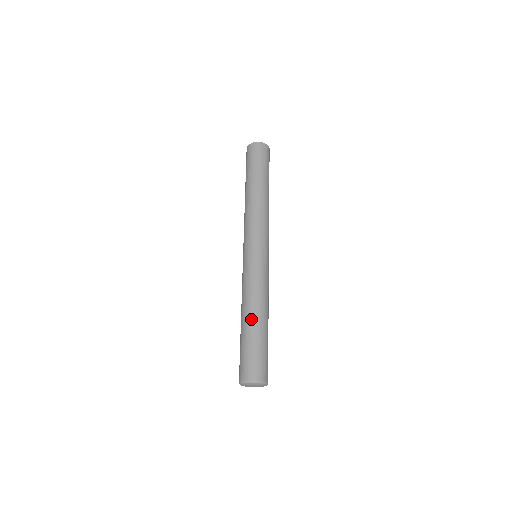
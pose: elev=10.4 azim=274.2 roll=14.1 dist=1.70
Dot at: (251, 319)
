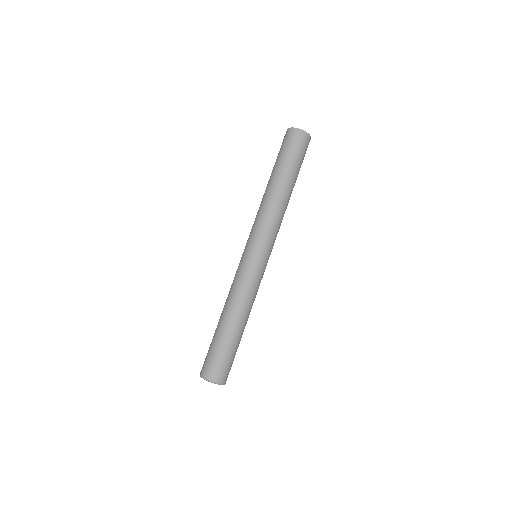
Dot at: (226, 322)
